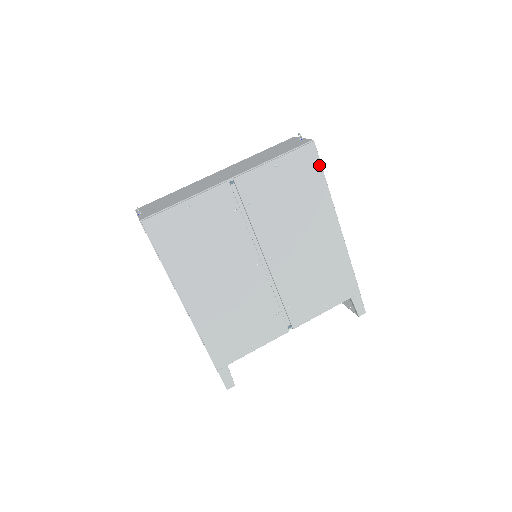
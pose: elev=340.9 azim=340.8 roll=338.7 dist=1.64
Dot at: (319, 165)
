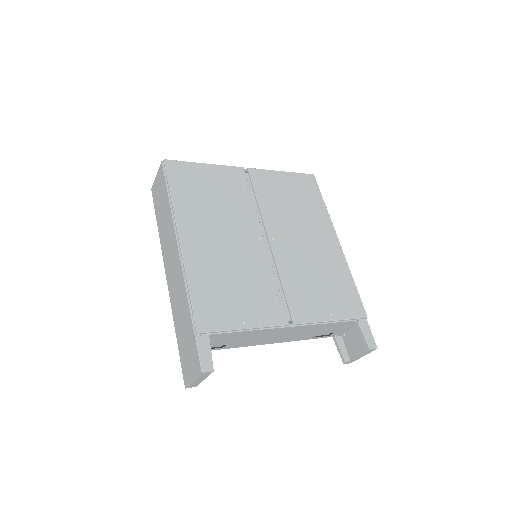
Dot at: (318, 191)
